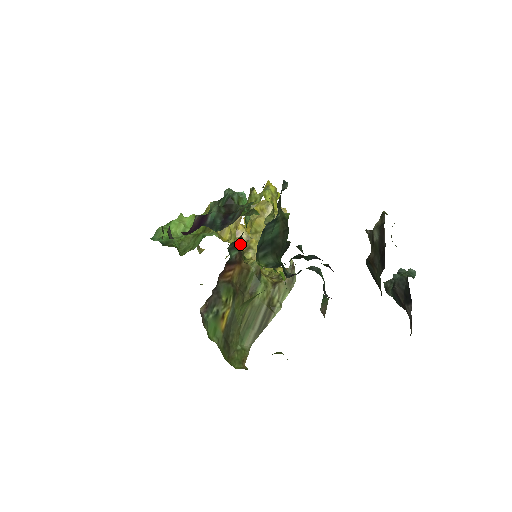
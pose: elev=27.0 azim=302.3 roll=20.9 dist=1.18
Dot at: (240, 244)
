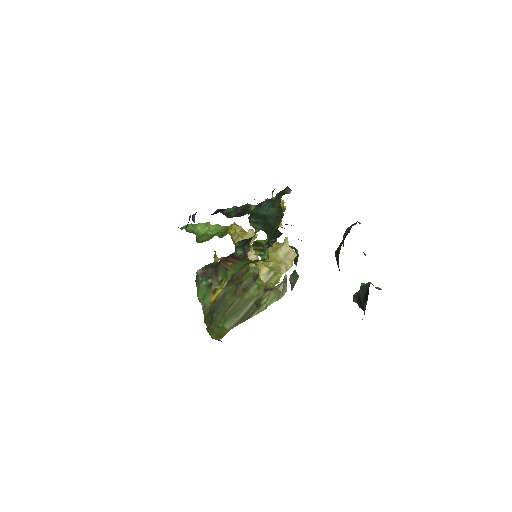
Dot at: (247, 249)
